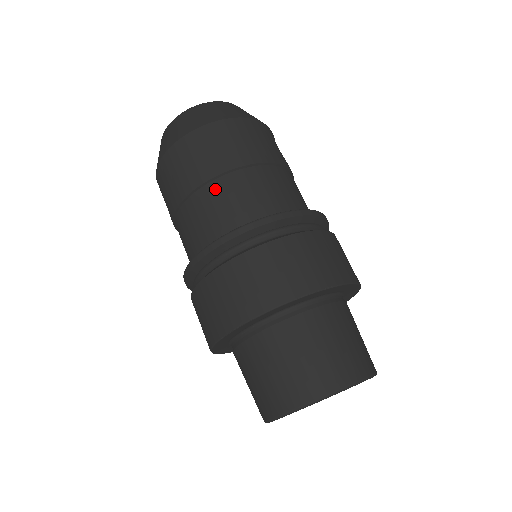
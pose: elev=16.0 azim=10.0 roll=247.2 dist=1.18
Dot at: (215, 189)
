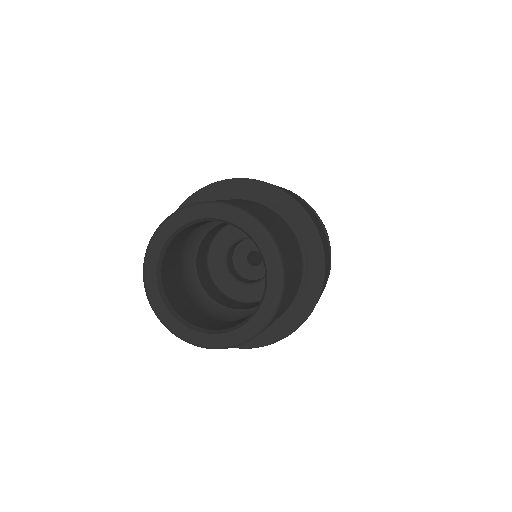
Dot at: occluded
